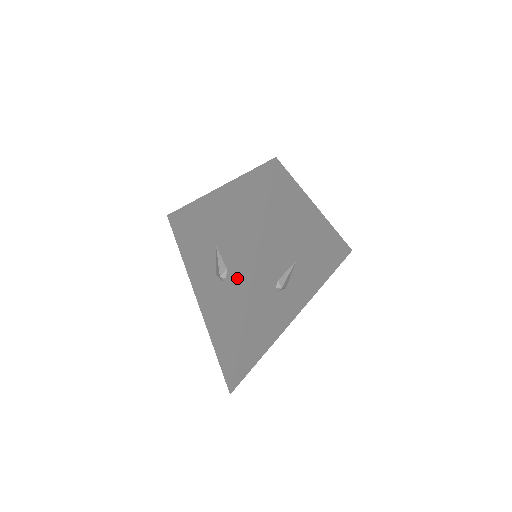
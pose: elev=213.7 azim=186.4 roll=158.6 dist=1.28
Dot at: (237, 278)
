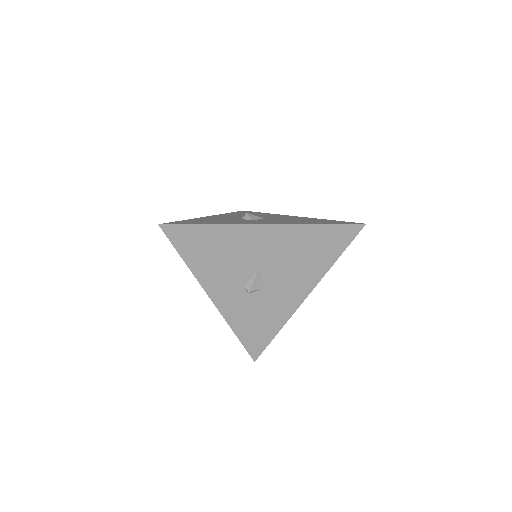
Dot at: occluded
